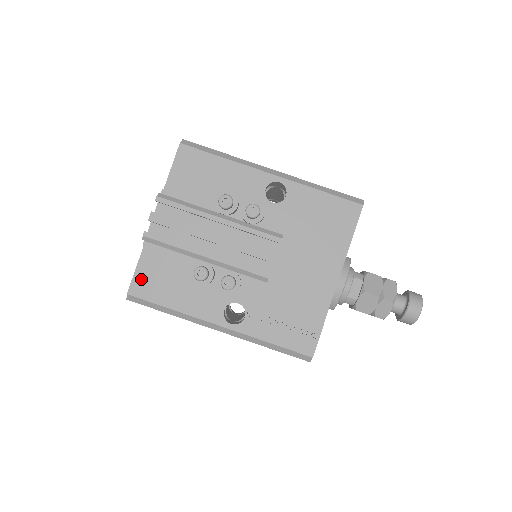
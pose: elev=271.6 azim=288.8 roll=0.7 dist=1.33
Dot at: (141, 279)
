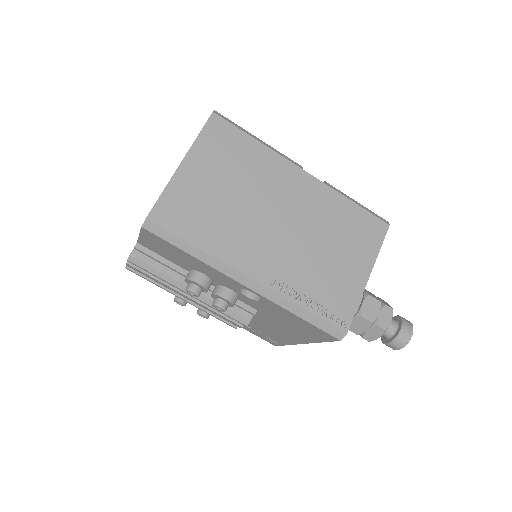
Dot at: occluded
